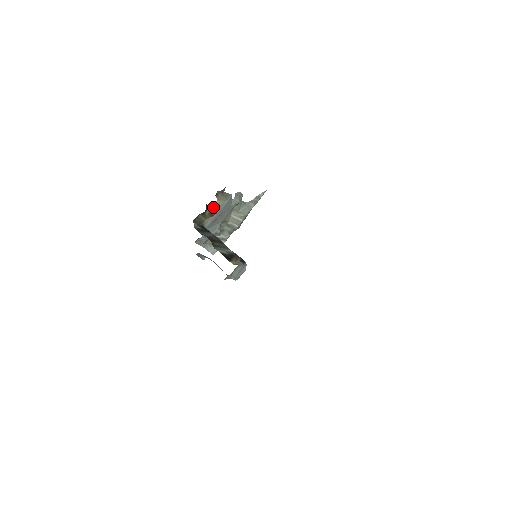
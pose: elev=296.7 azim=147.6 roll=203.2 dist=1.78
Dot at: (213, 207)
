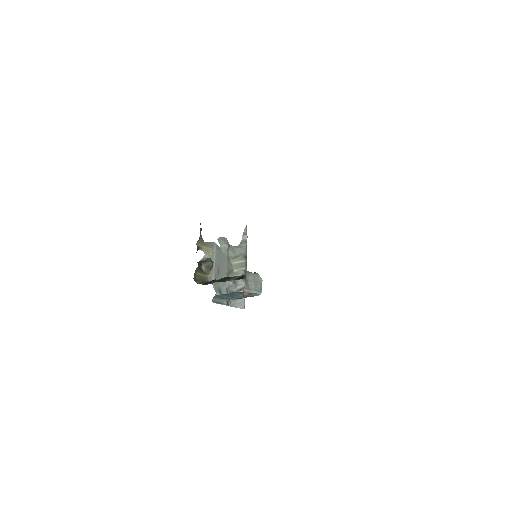
Dot at: (205, 260)
